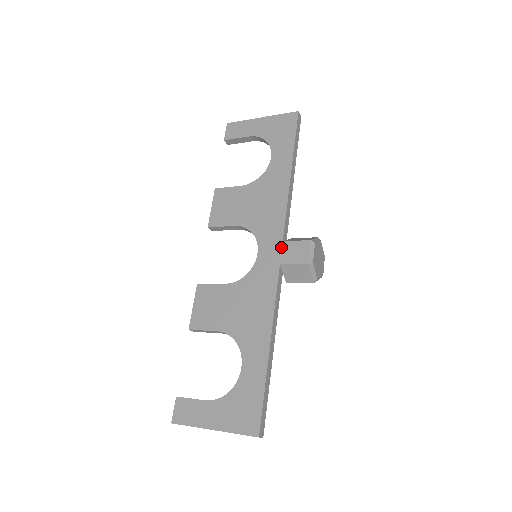
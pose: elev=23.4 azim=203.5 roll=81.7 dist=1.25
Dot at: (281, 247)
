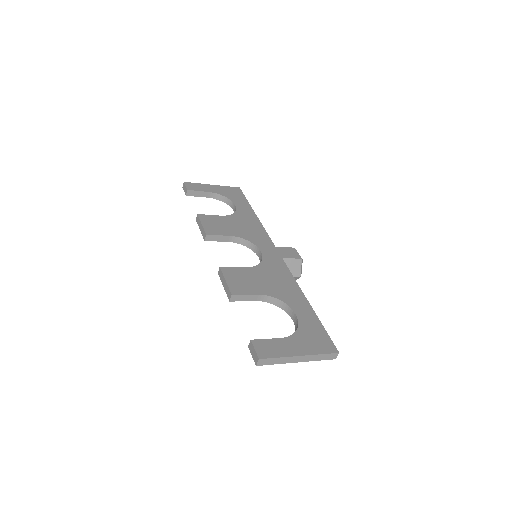
Dot at: (277, 249)
